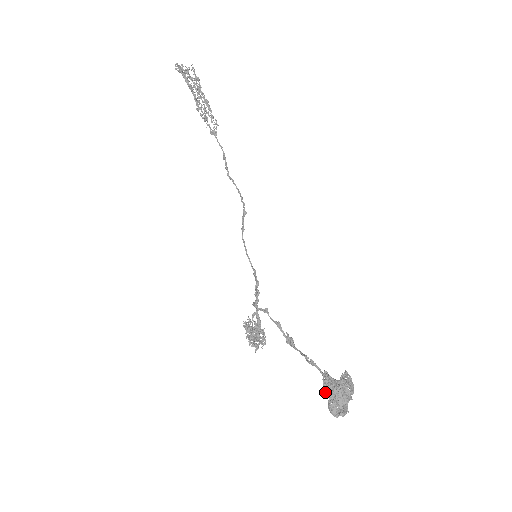
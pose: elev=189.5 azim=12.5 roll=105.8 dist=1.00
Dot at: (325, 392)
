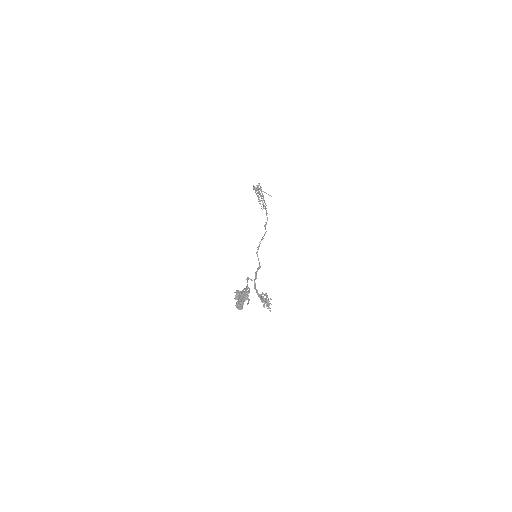
Dot at: (236, 299)
